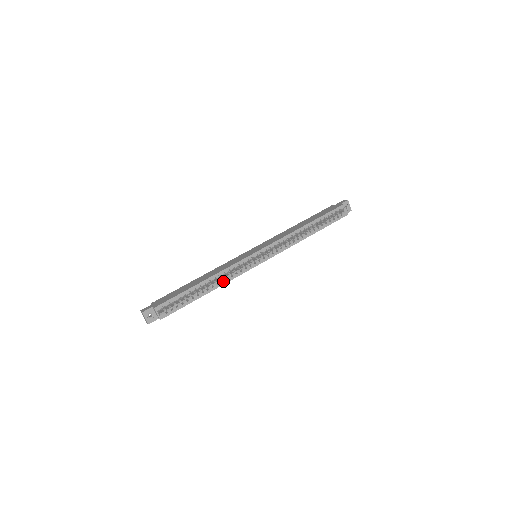
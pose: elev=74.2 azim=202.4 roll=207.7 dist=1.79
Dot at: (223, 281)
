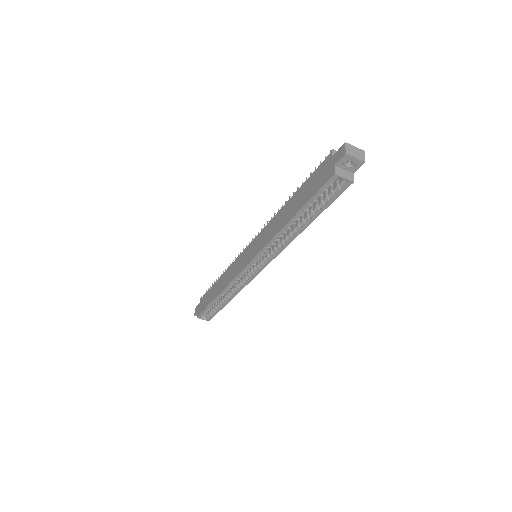
Dot at: (235, 292)
